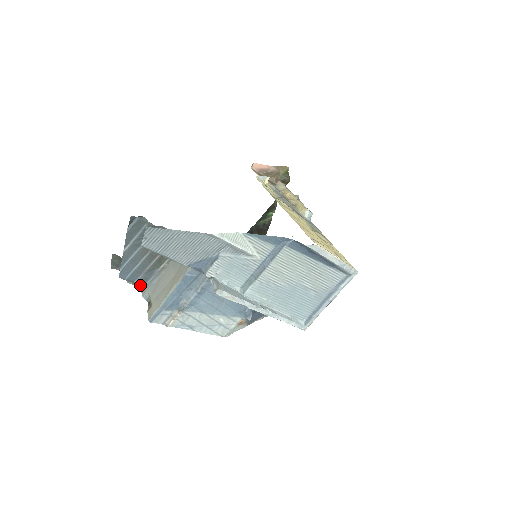
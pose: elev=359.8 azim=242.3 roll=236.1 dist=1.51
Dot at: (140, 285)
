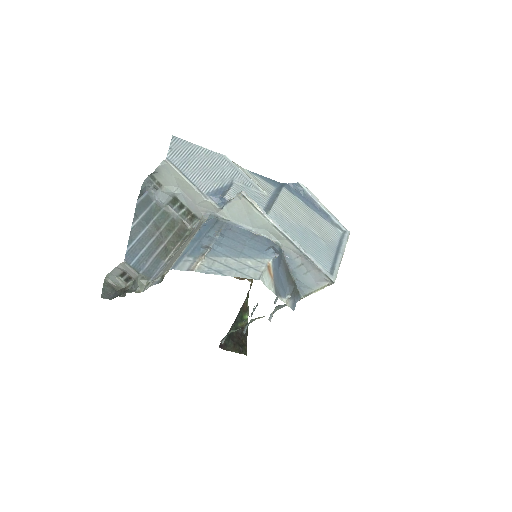
Dot at: (144, 282)
